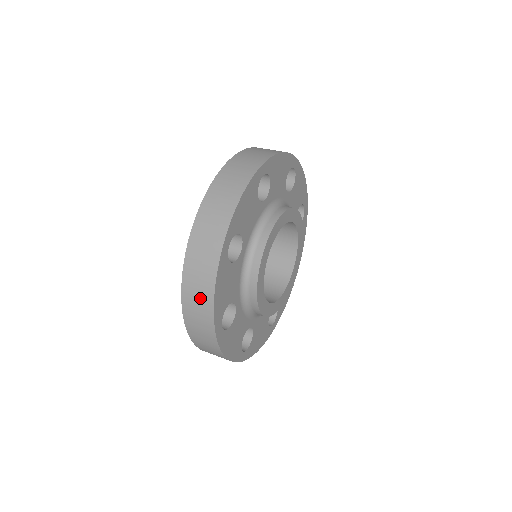
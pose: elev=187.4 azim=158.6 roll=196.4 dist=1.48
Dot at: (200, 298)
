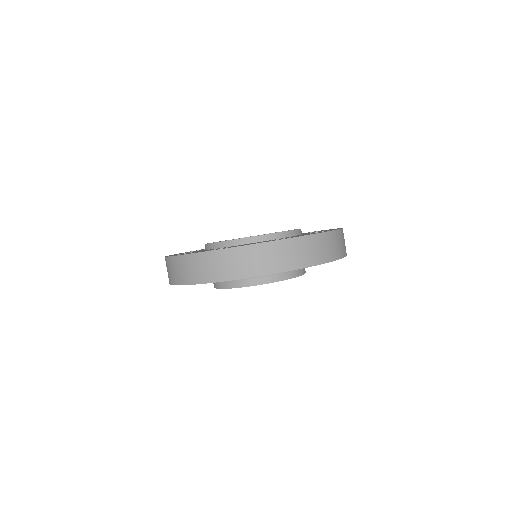
Dot at: occluded
